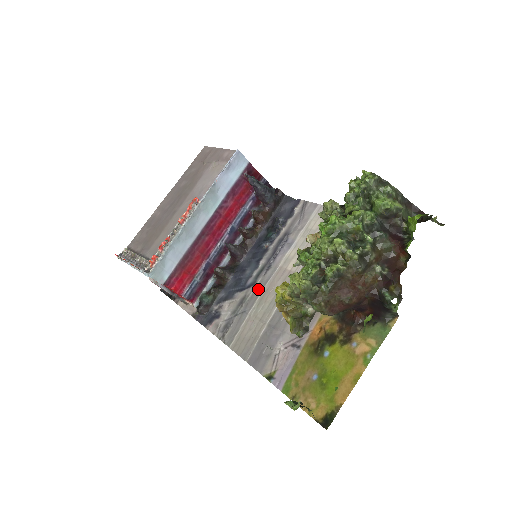
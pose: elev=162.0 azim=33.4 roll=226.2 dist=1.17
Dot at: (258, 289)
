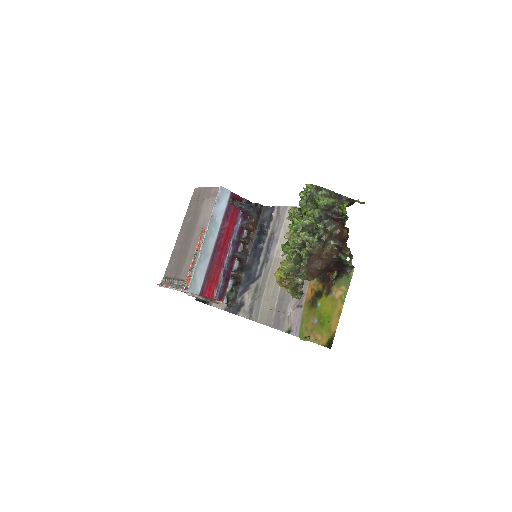
Dot at: (264, 277)
